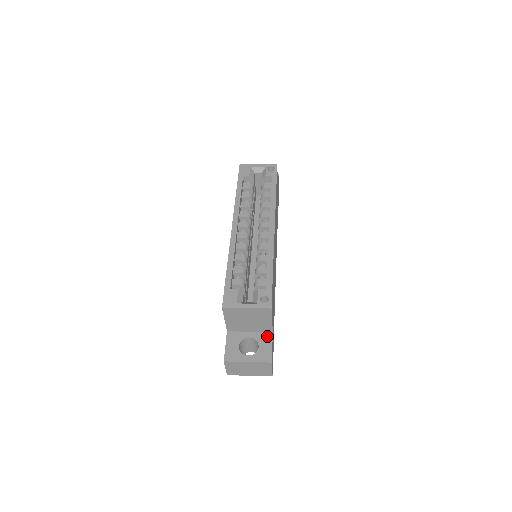
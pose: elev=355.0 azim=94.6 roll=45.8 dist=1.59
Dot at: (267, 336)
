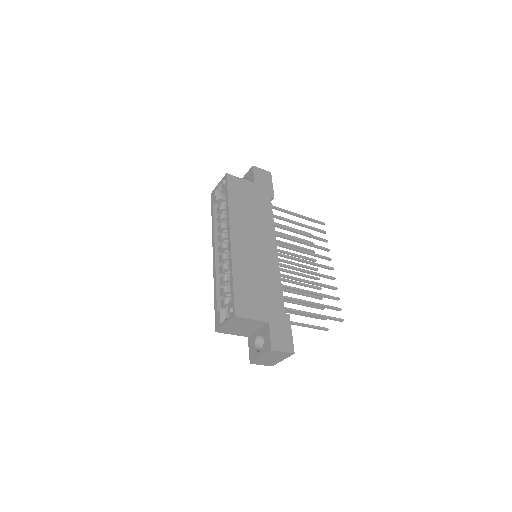
Dot at: (266, 328)
